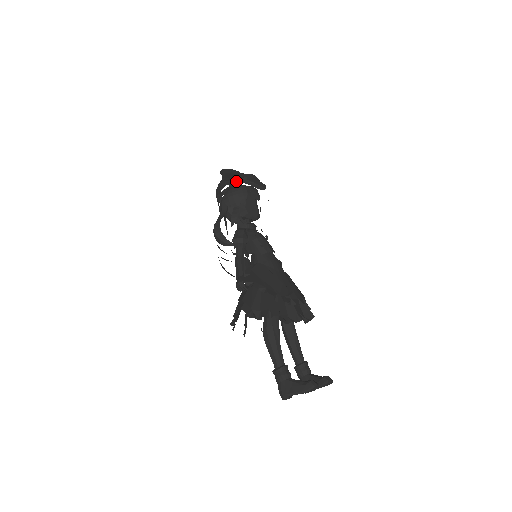
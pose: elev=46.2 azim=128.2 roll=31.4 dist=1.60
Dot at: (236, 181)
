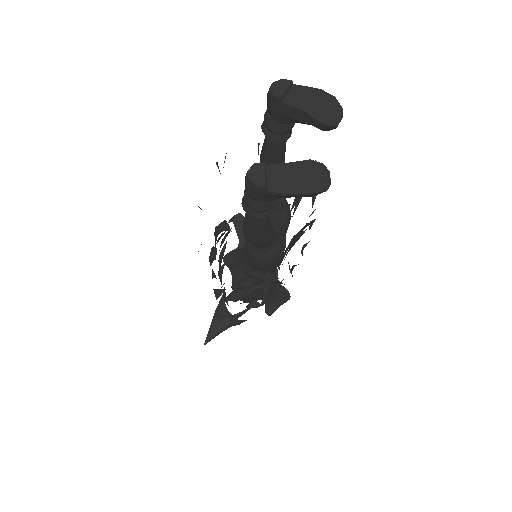
Dot at: occluded
